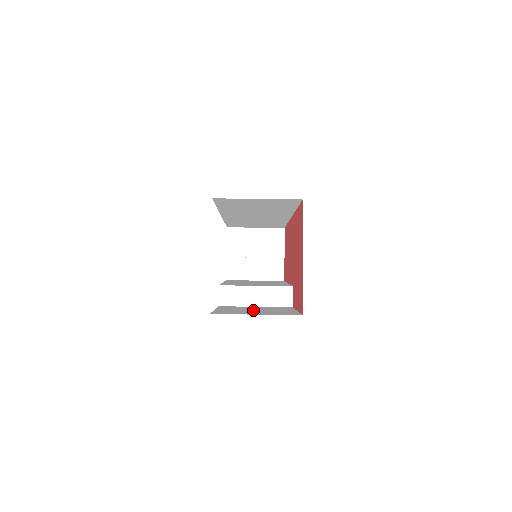
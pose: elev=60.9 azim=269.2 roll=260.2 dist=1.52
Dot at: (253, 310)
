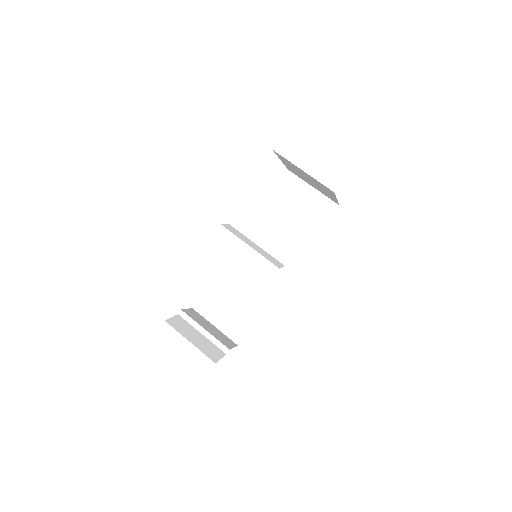
Dot at: occluded
